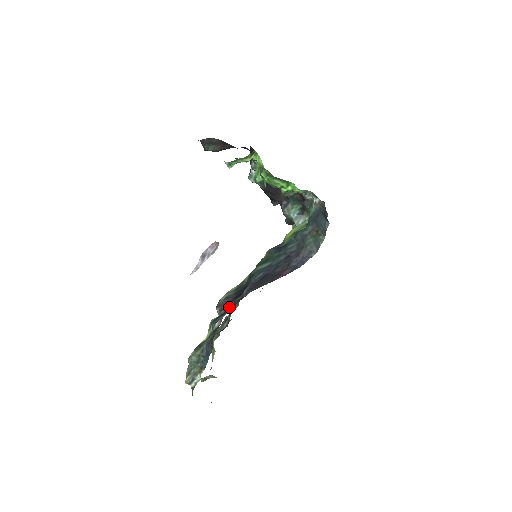
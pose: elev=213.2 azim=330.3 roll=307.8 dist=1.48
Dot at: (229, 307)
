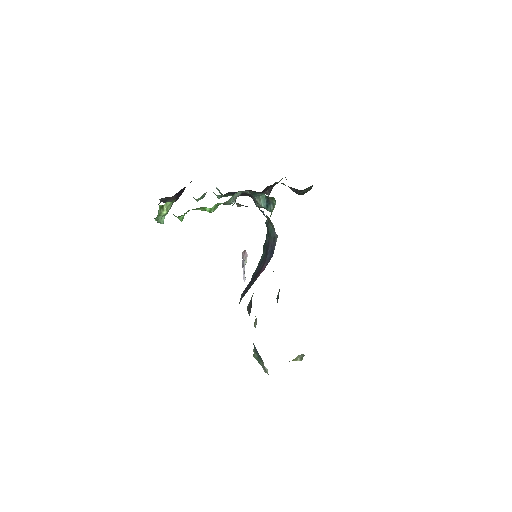
Dot at: (250, 310)
